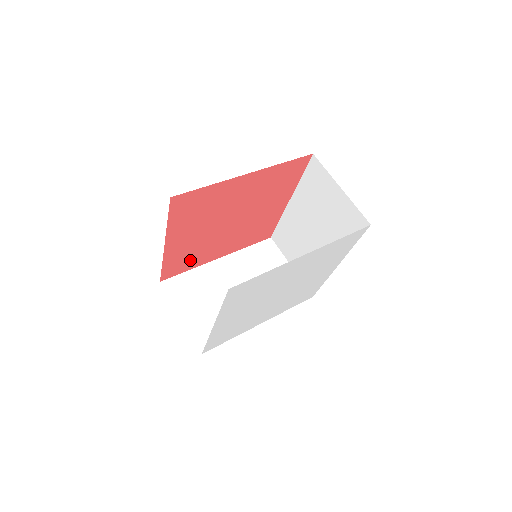
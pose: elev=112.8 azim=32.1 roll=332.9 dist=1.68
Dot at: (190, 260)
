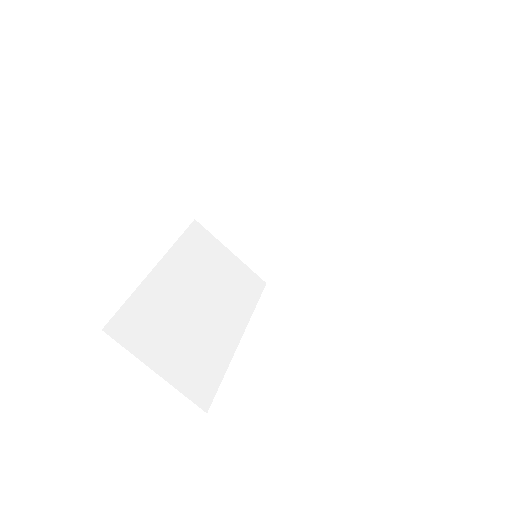
Dot at: occluded
